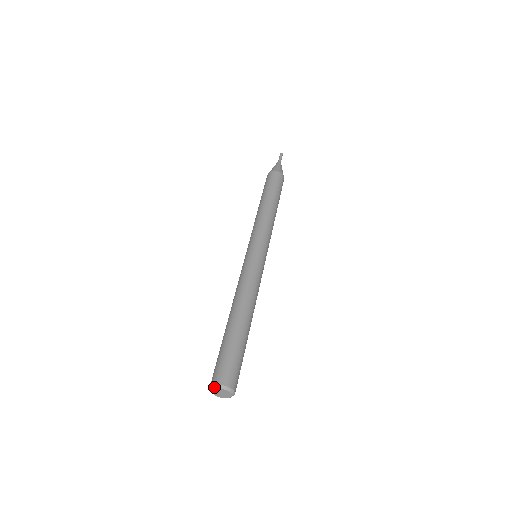
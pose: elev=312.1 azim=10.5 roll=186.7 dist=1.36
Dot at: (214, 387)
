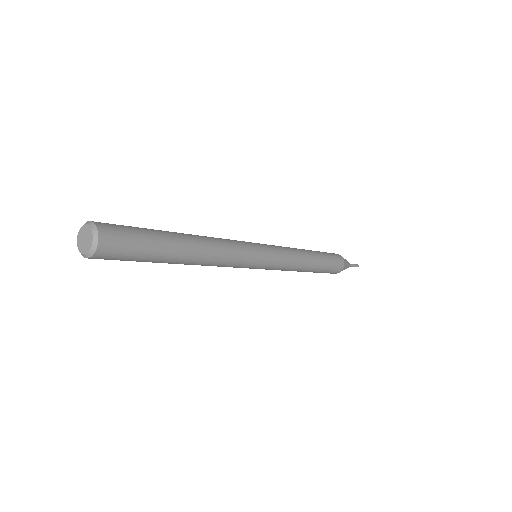
Dot at: (86, 223)
